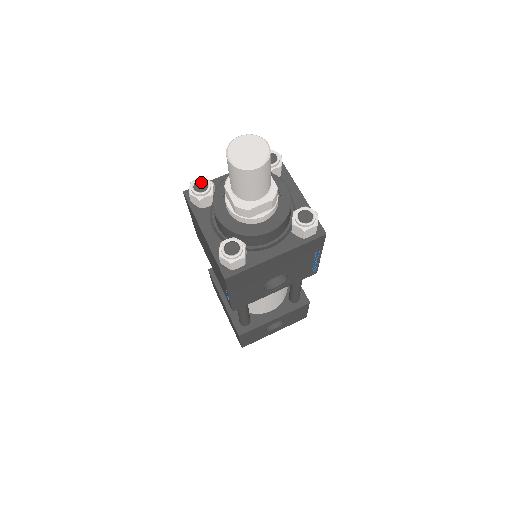
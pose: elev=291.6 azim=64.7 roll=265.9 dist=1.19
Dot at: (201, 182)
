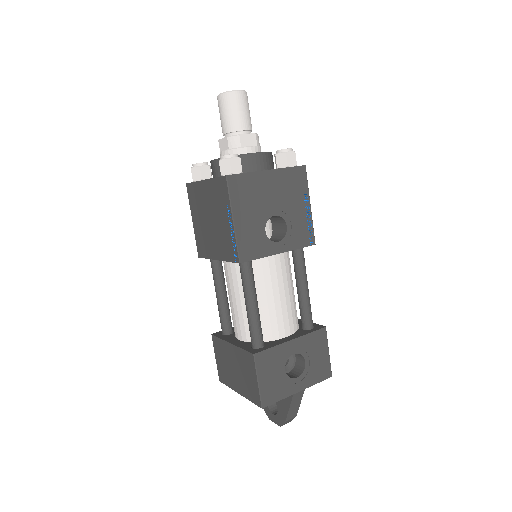
Dot at: occluded
